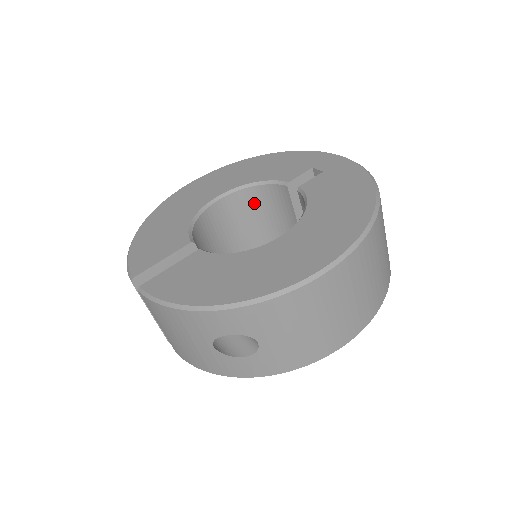
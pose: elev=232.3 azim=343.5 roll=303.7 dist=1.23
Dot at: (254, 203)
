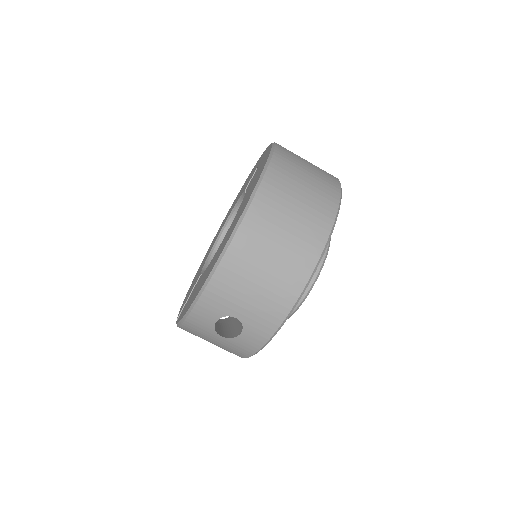
Dot at: occluded
